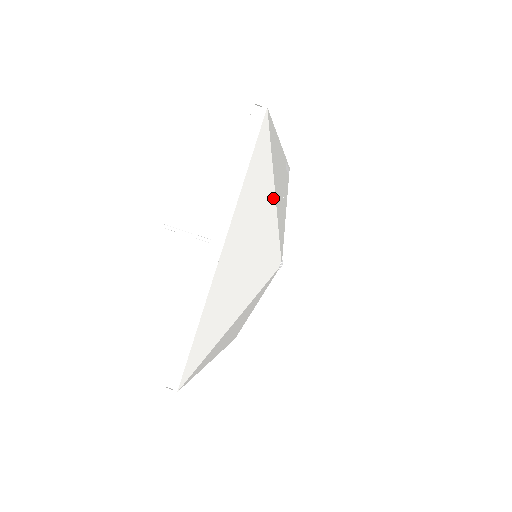
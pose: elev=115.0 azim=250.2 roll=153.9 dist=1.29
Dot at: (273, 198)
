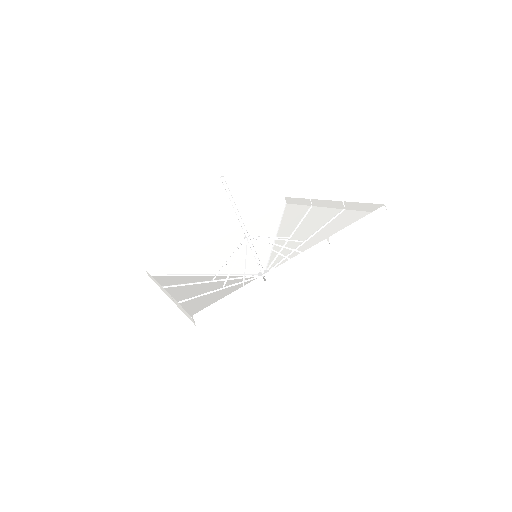
Dot at: occluded
